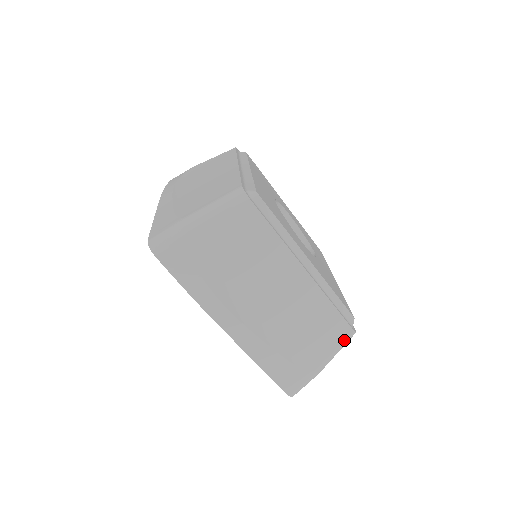
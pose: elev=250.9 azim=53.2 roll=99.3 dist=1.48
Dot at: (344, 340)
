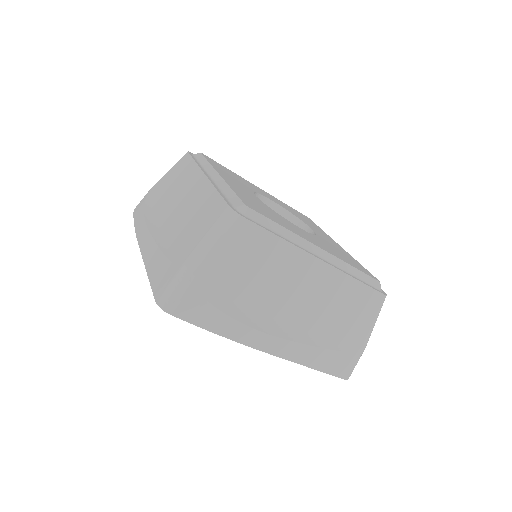
Dot at: (379, 308)
